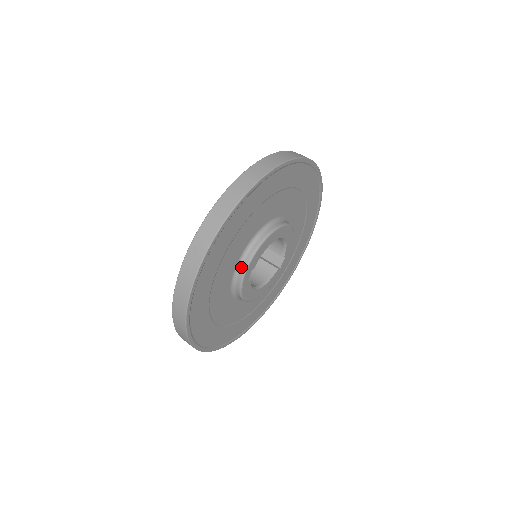
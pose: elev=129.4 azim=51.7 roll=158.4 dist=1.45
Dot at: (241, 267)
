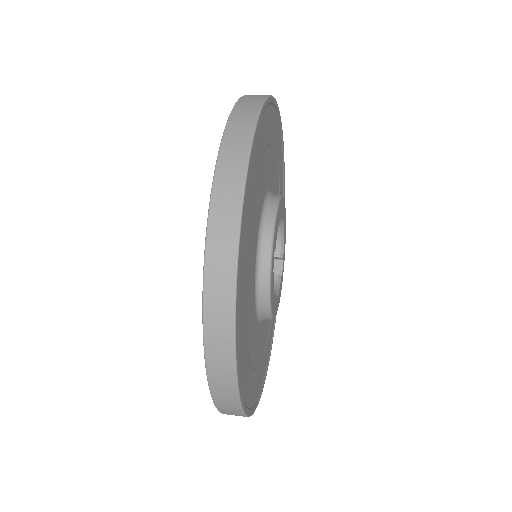
Dot at: (263, 245)
